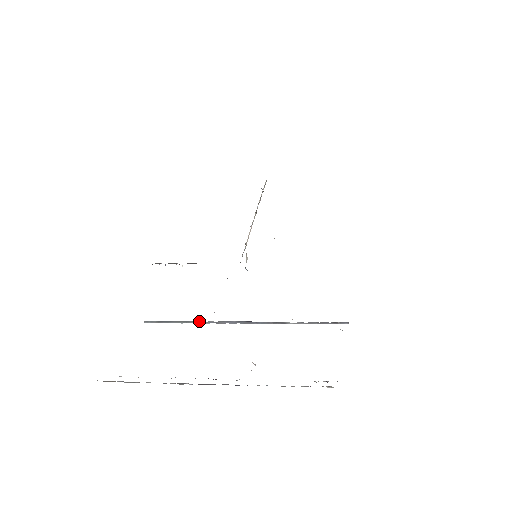
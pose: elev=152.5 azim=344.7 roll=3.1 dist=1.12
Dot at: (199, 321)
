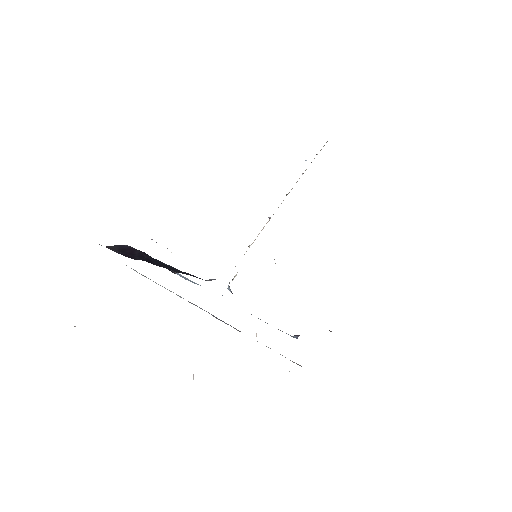
Dot at: (173, 292)
